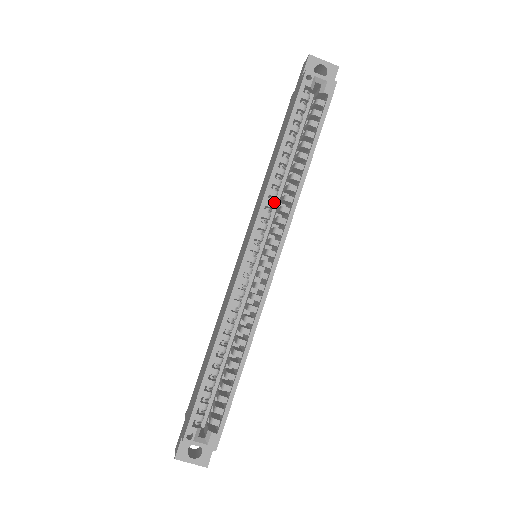
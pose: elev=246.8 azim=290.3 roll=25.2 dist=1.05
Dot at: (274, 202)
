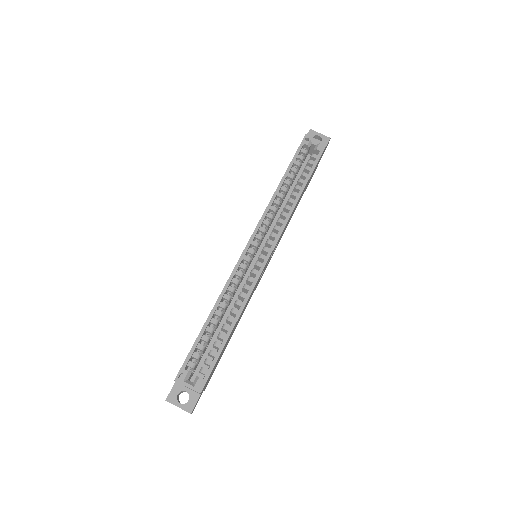
Dot at: occluded
